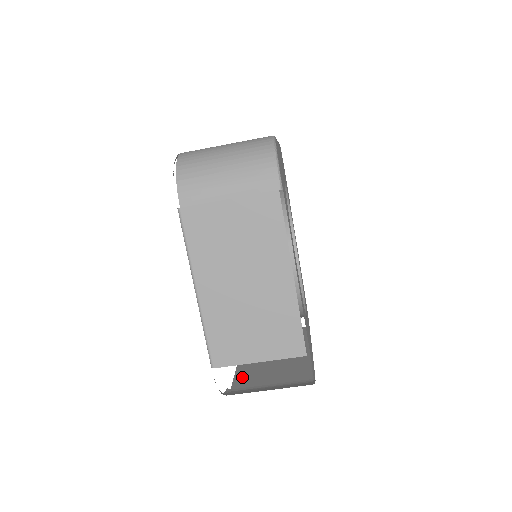
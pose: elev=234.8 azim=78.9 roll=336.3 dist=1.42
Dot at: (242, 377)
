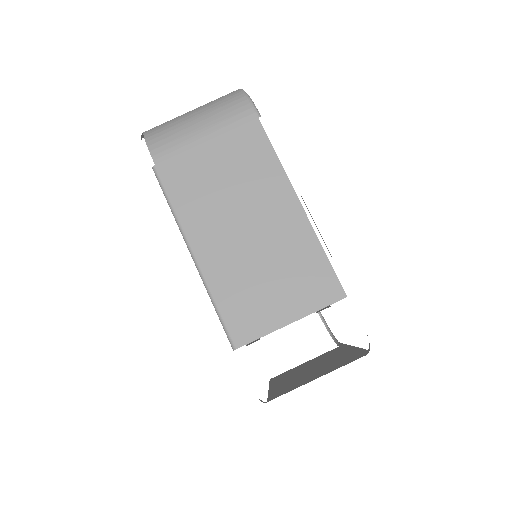
Dot at: (278, 391)
